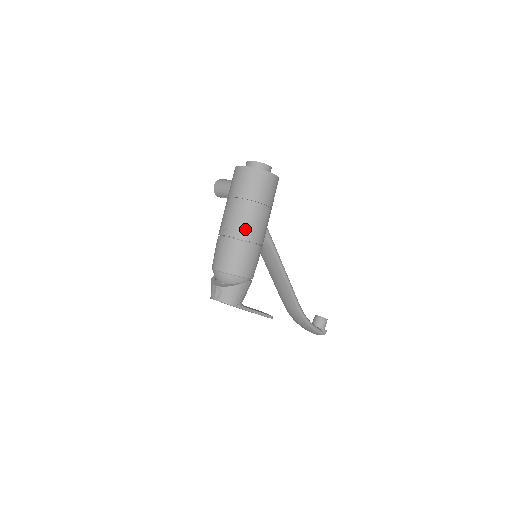
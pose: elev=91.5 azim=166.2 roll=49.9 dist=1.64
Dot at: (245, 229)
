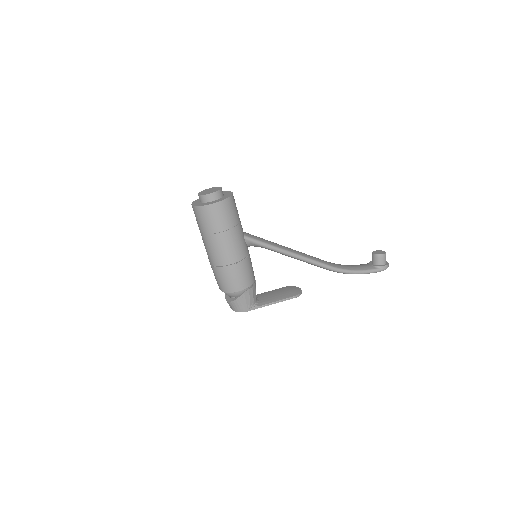
Dot at: (218, 258)
